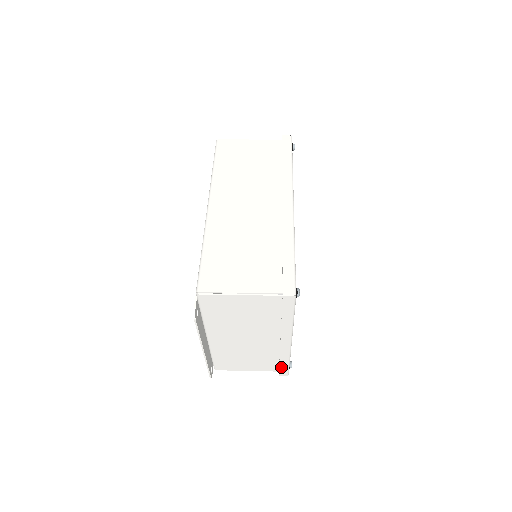
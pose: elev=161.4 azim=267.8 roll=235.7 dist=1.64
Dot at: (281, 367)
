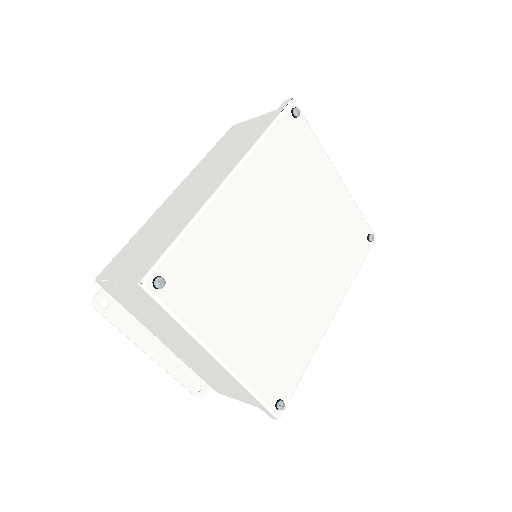
Dot at: (256, 402)
